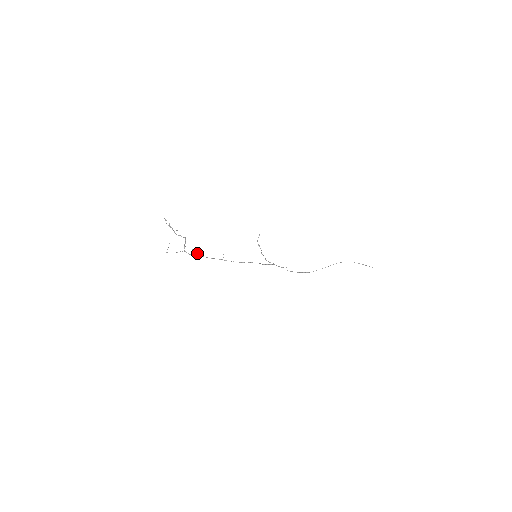
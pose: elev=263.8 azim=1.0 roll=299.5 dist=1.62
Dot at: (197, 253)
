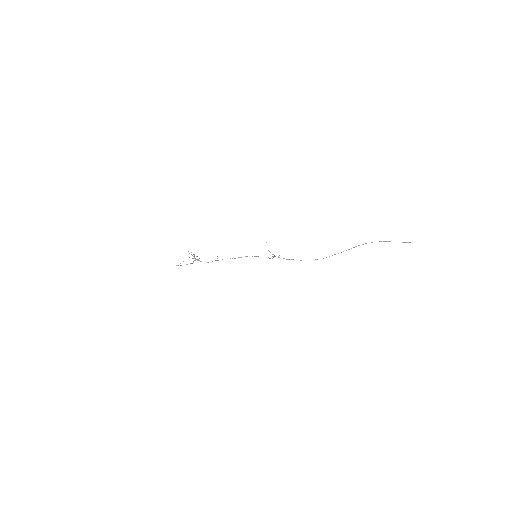
Dot at: occluded
